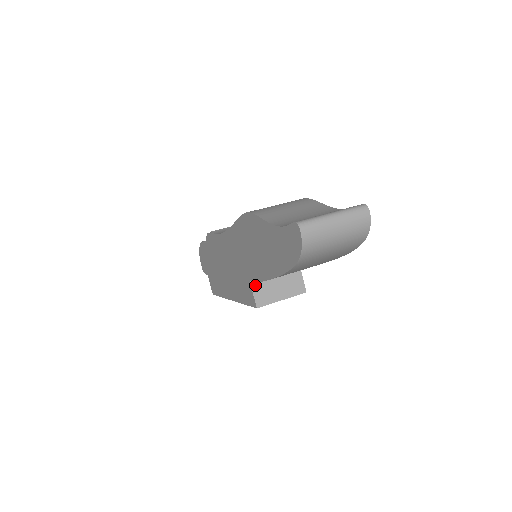
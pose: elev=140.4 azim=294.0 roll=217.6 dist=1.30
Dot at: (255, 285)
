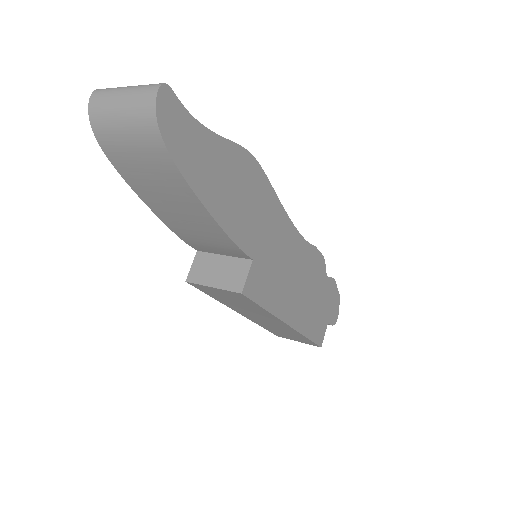
Dot at: (199, 257)
